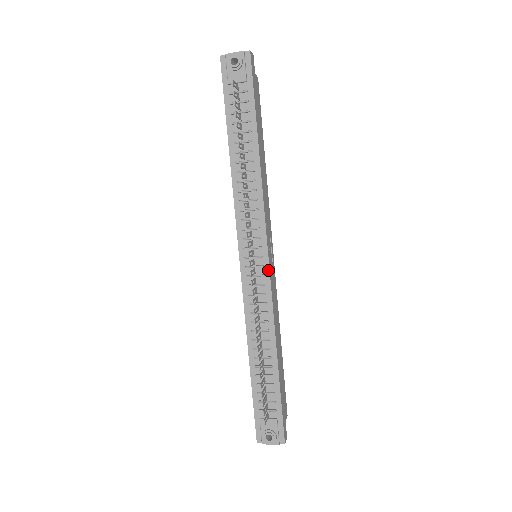
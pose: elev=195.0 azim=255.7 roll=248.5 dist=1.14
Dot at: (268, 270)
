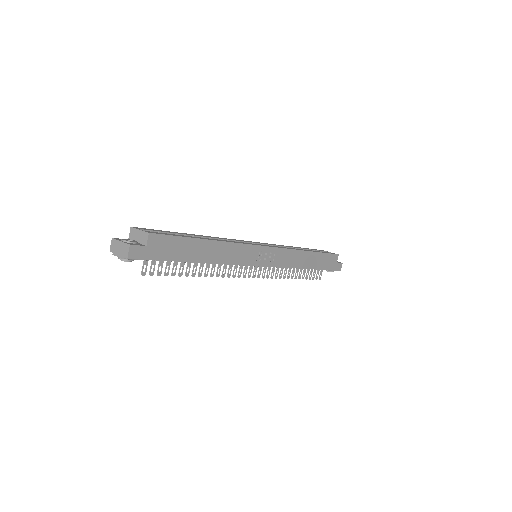
Dot at: occluded
